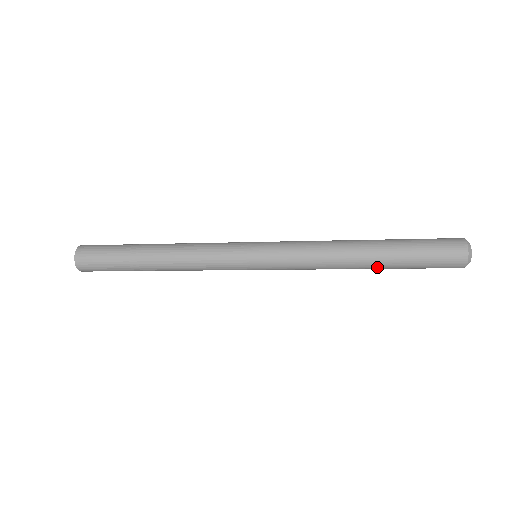
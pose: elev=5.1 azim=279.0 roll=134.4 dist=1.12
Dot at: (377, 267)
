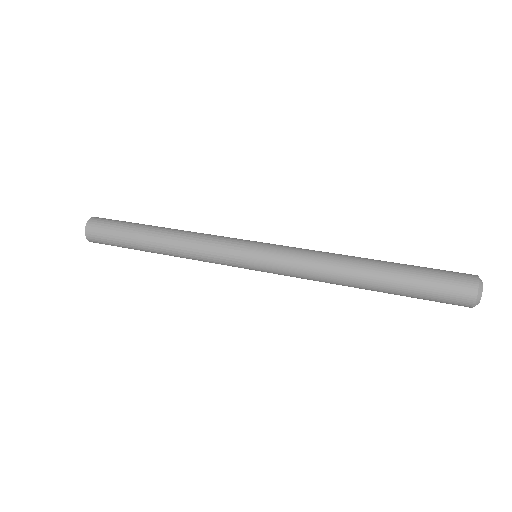
Dot at: occluded
